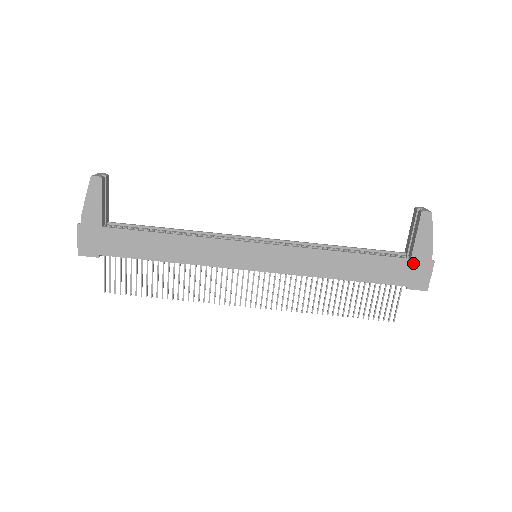
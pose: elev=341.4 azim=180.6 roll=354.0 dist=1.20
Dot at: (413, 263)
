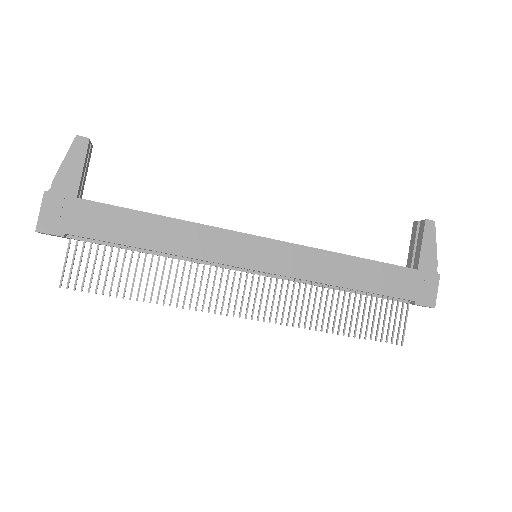
Dot at: (420, 275)
